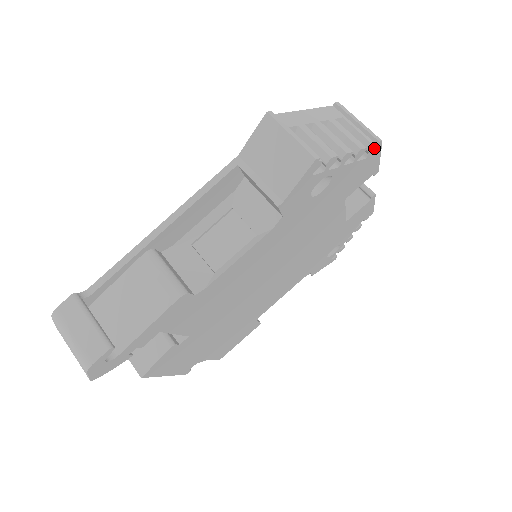
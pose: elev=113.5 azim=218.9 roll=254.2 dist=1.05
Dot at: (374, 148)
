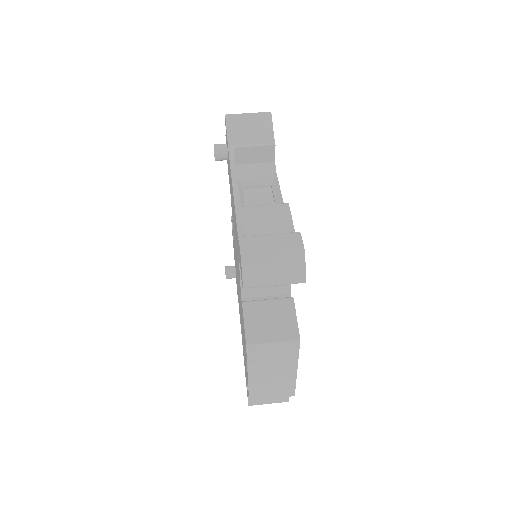
Dot at: occluded
